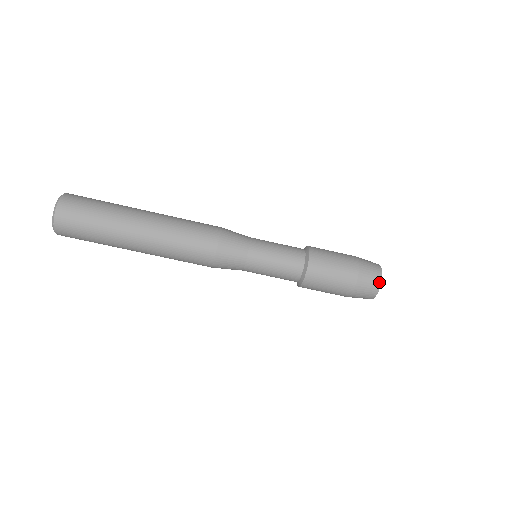
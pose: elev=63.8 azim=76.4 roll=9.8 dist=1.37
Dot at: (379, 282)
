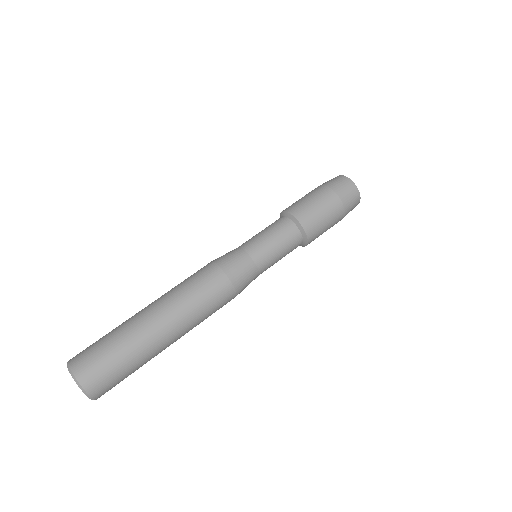
Dot at: (355, 188)
